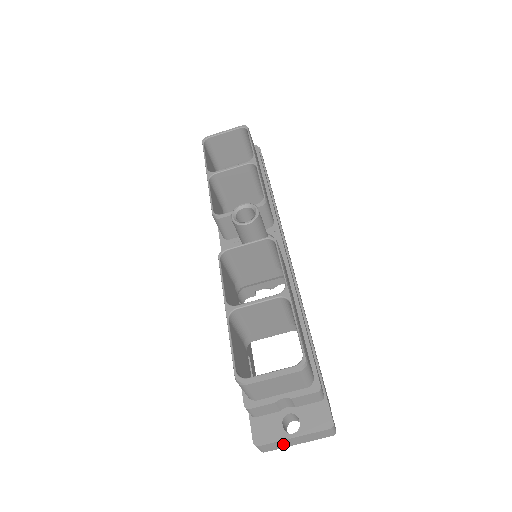
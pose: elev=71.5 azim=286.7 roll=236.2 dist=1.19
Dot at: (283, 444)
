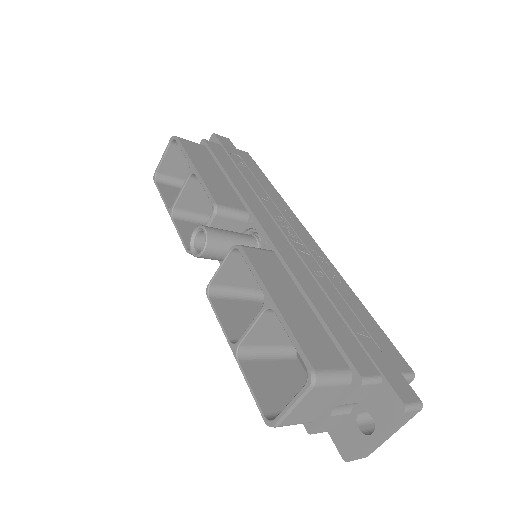
Dot at: (374, 445)
